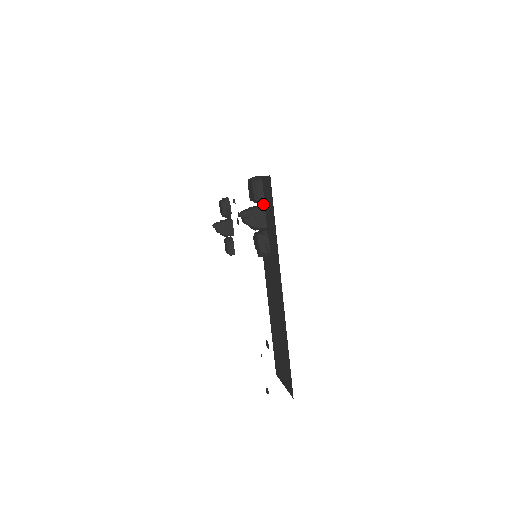
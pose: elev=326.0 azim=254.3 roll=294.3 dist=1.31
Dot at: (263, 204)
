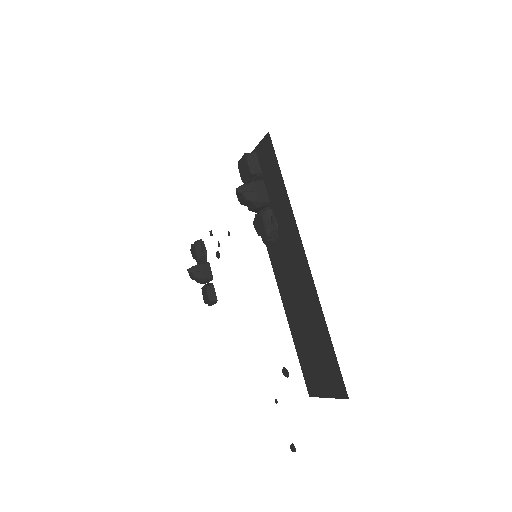
Dot at: (260, 179)
